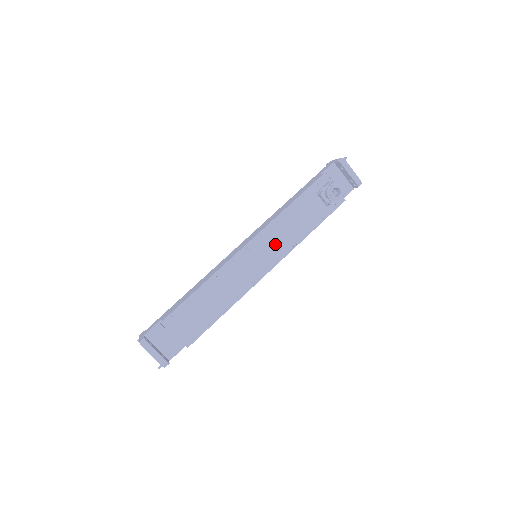
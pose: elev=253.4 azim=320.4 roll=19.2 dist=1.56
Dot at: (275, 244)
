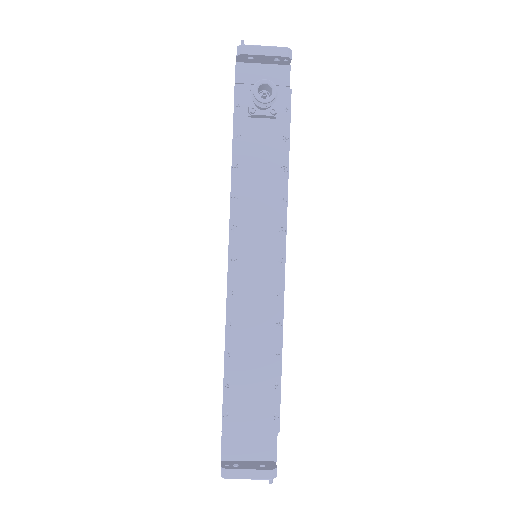
Dot at: (260, 223)
